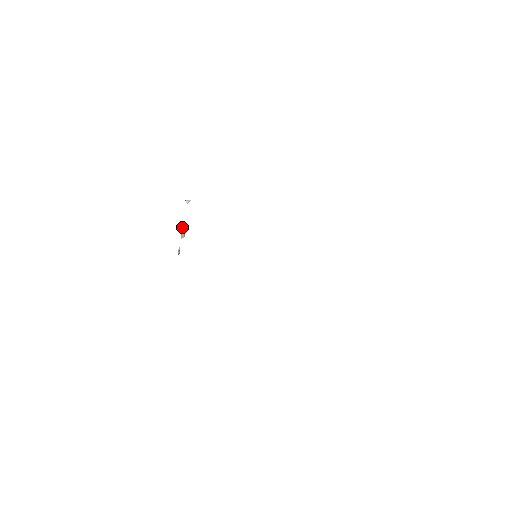
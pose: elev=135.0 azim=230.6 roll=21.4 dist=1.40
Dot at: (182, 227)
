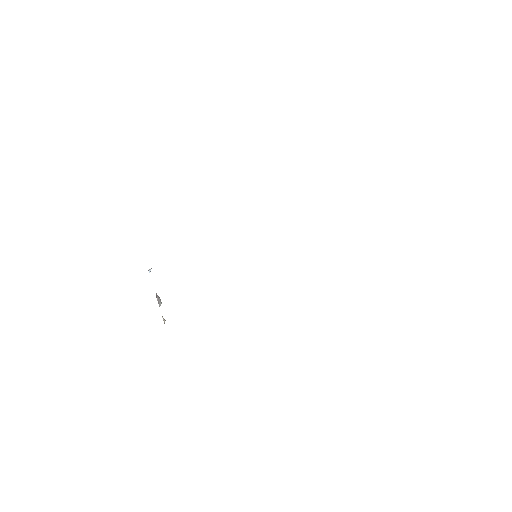
Dot at: (156, 296)
